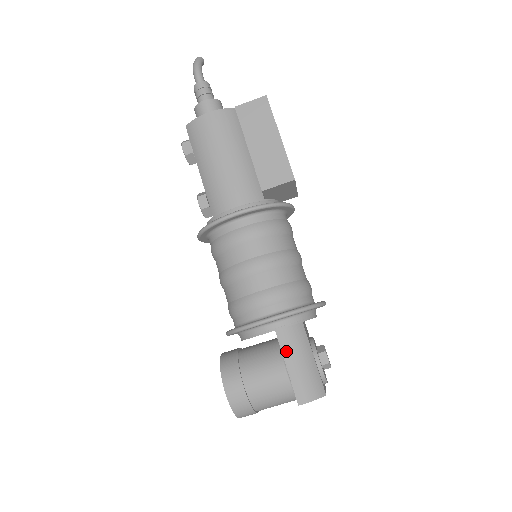
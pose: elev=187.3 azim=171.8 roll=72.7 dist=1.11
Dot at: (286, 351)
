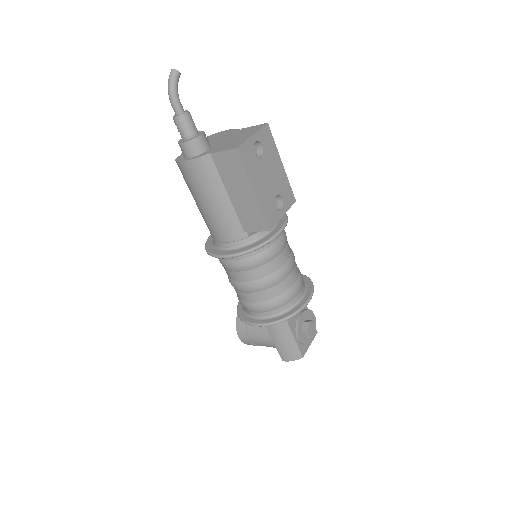
Dot at: (272, 334)
